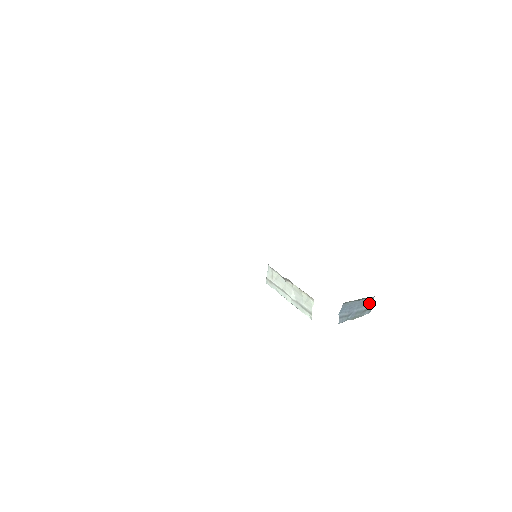
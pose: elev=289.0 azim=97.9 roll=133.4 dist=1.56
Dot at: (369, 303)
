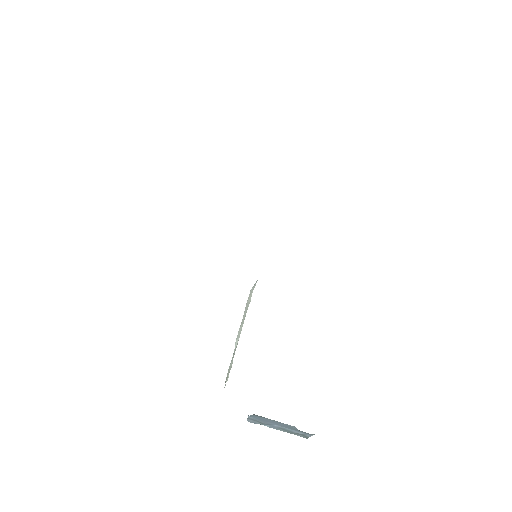
Dot at: occluded
